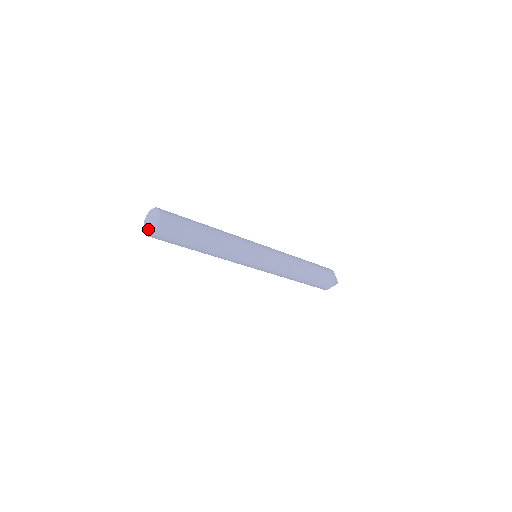
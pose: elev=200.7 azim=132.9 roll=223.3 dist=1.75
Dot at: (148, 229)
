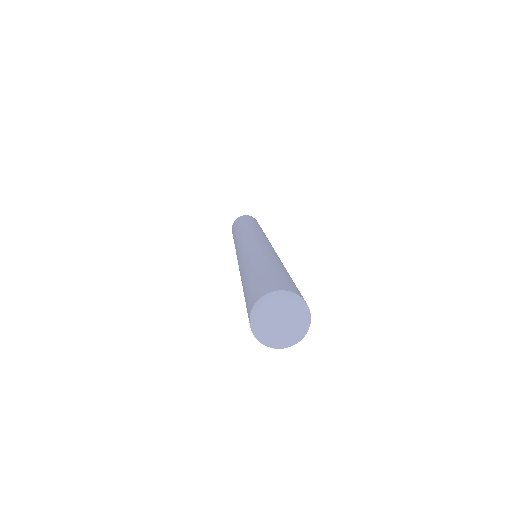
Dot at: (265, 328)
